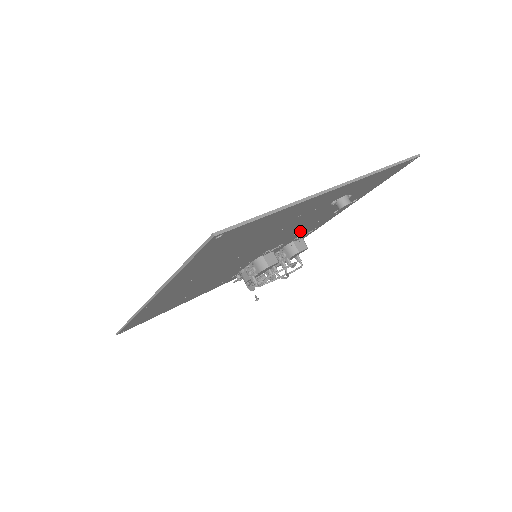
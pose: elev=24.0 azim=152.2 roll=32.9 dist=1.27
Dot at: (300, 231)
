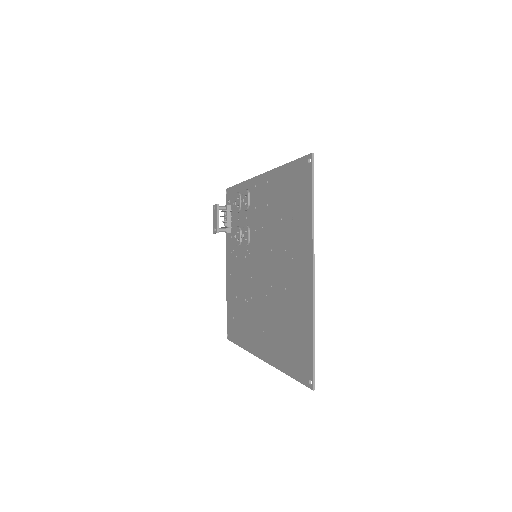
Dot at: (264, 221)
